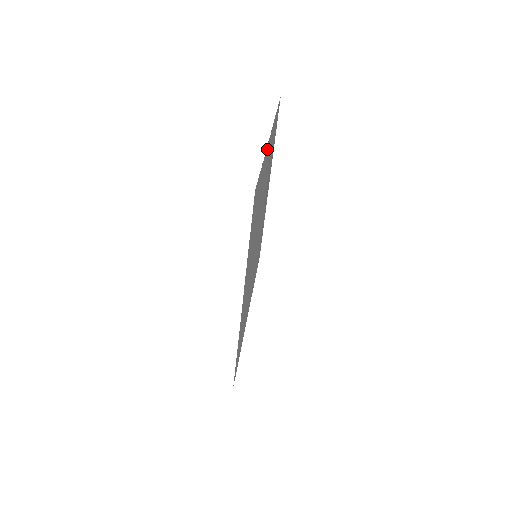
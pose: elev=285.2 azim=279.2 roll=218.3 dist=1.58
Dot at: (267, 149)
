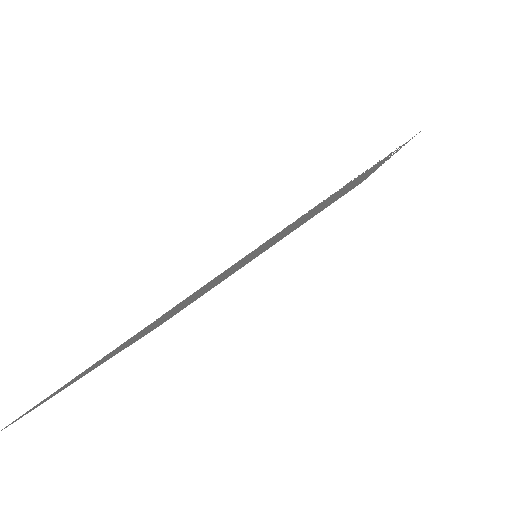
Dot at: (150, 324)
